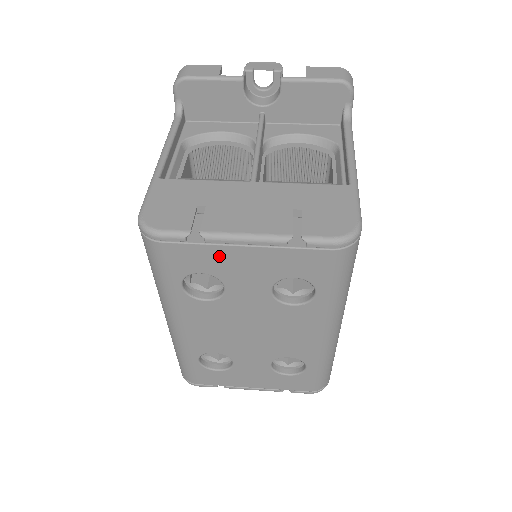
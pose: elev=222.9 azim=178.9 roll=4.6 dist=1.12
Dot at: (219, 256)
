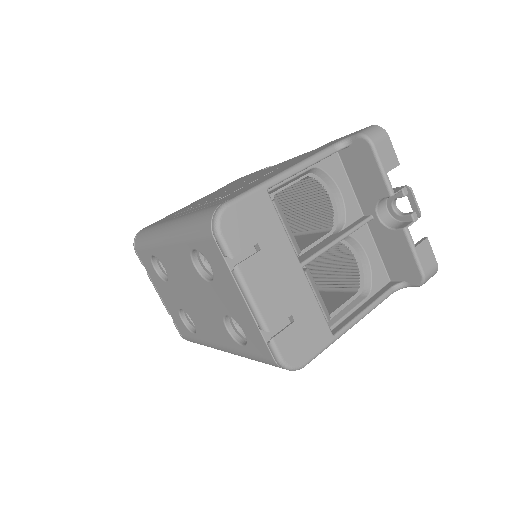
Dot at: (228, 280)
